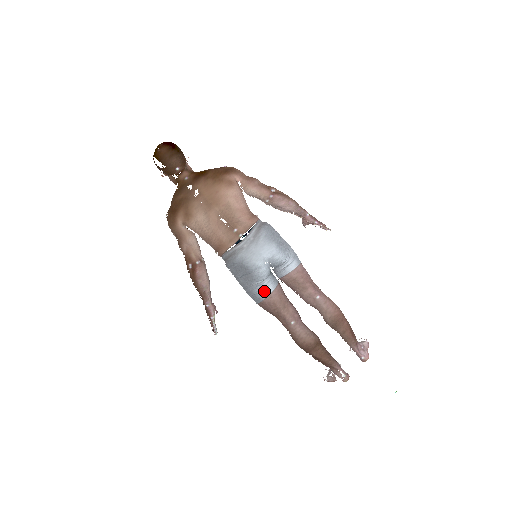
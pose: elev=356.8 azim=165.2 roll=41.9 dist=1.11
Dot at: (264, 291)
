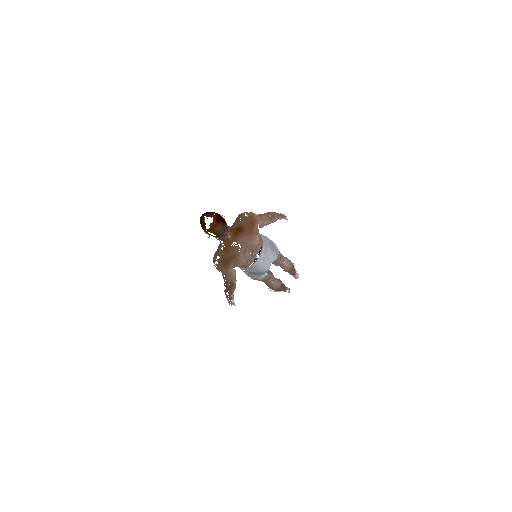
Dot at: (263, 276)
